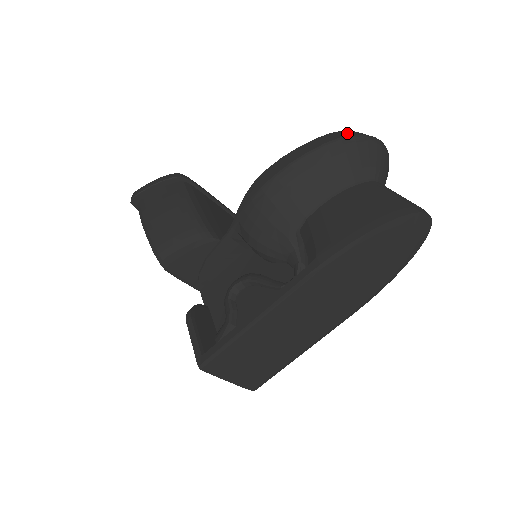
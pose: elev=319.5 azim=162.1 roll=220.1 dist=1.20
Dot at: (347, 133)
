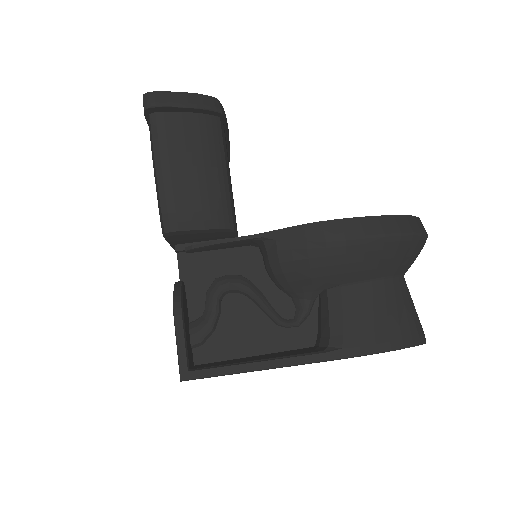
Dot at: (418, 226)
